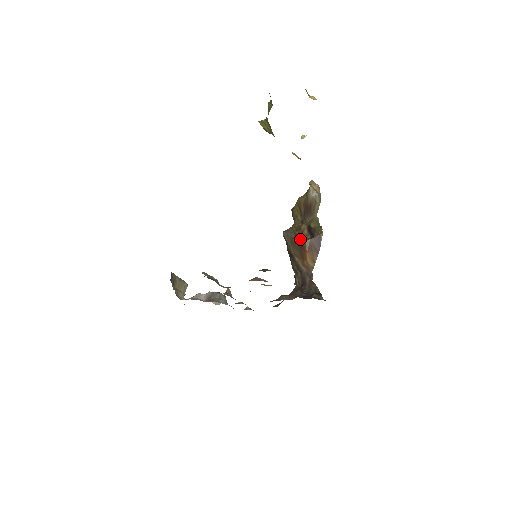
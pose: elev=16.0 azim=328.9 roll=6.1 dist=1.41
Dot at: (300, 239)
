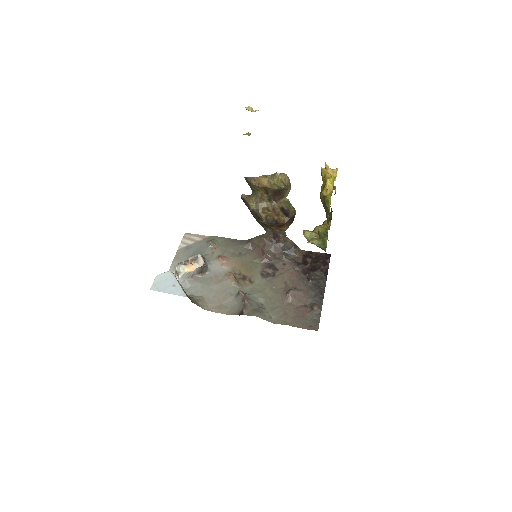
Dot at: (280, 224)
